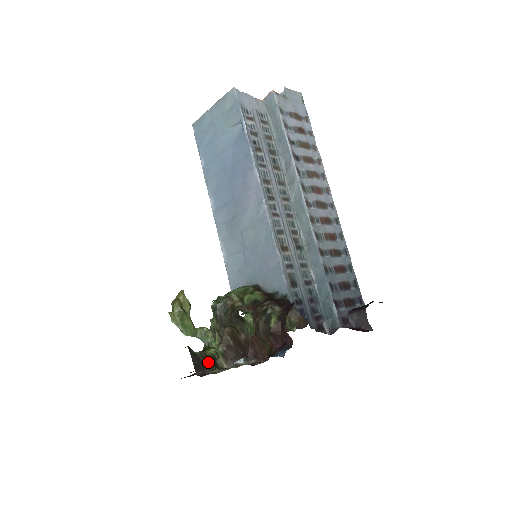
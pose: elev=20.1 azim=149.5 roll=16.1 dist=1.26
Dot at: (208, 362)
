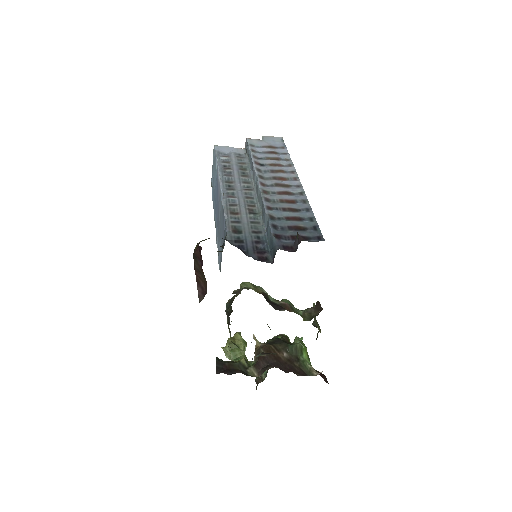
Dot at: (234, 368)
